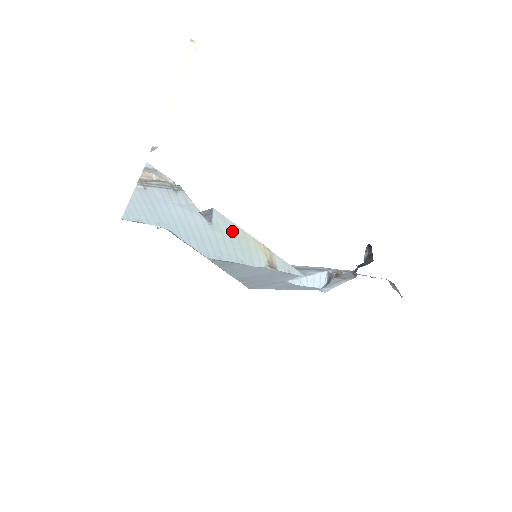
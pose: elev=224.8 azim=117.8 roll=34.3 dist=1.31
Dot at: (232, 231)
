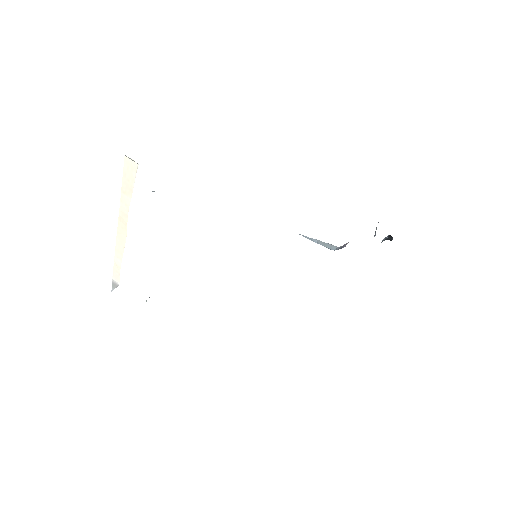
Dot at: occluded
